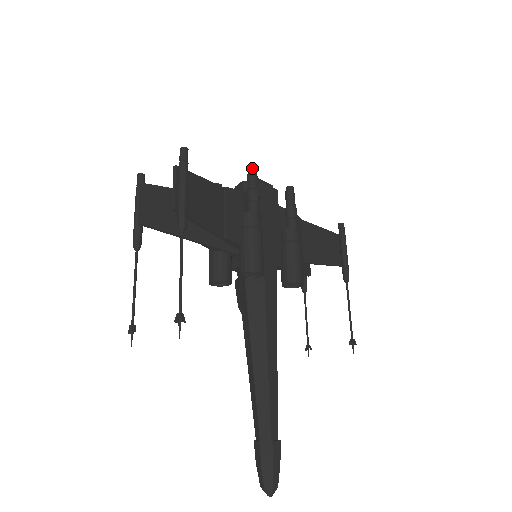
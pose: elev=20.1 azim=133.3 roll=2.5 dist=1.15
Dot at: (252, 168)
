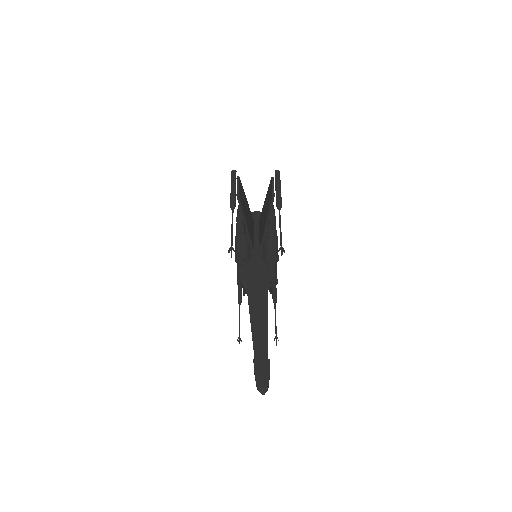
Dot at: (273, 205)
